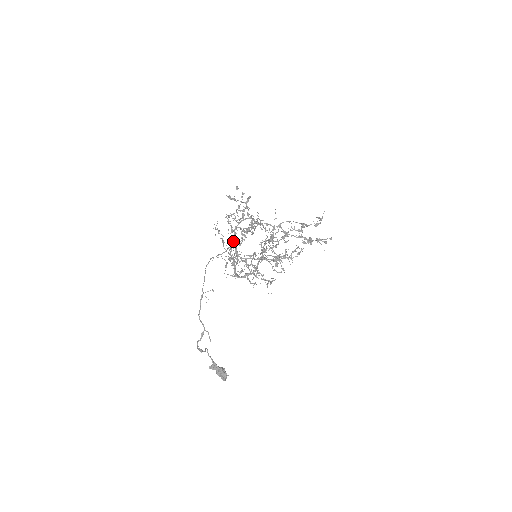
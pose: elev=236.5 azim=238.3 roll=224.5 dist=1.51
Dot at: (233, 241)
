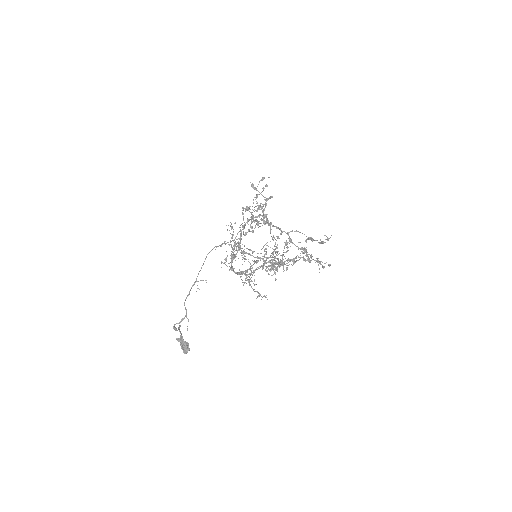
Dot at: (240, 233)
